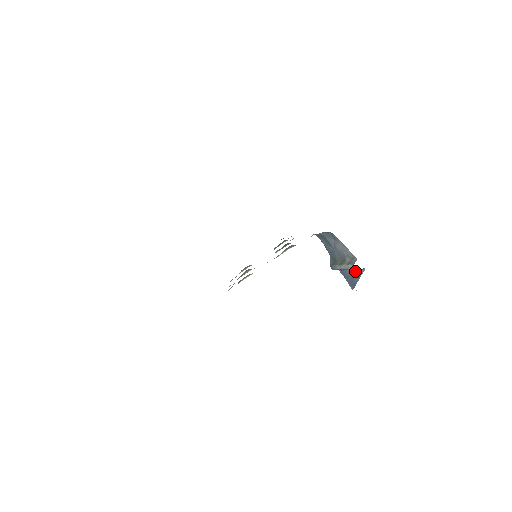
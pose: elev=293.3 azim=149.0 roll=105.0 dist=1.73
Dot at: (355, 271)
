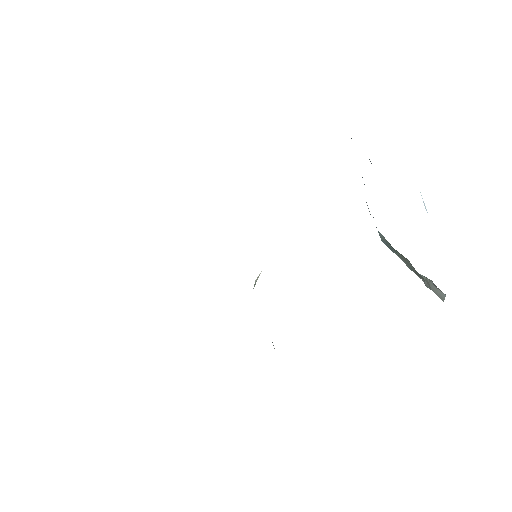
Dot at: occluded
